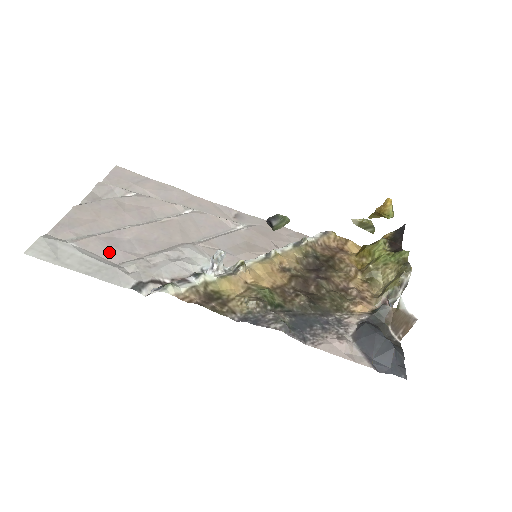
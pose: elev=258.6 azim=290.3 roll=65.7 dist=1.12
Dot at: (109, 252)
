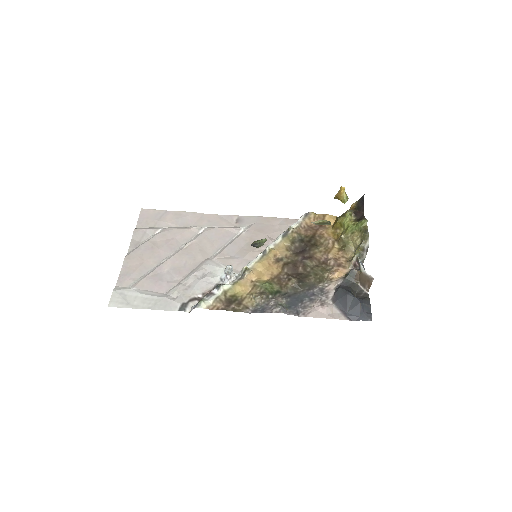
Dot at: (158, 286)
